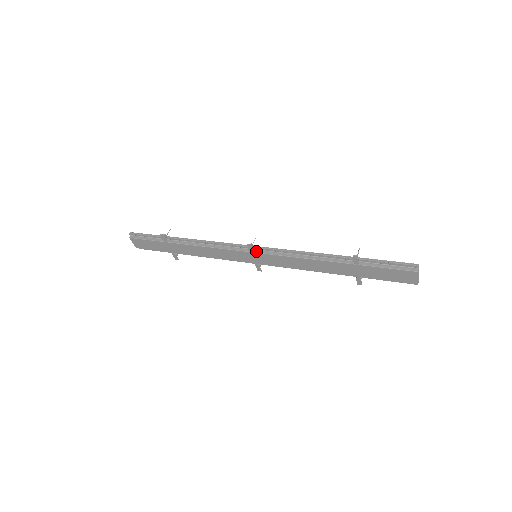
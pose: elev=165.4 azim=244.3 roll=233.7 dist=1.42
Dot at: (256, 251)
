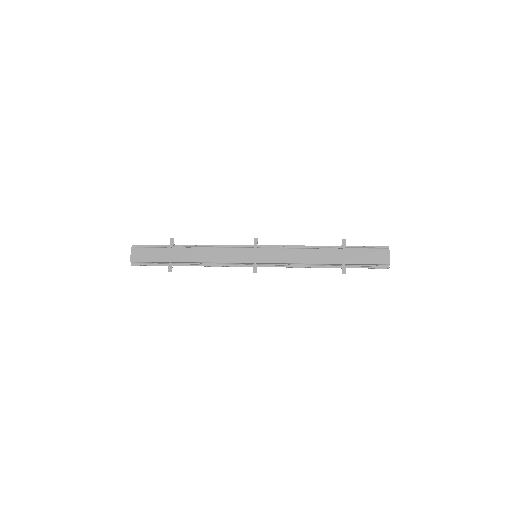
Dot at: (259, 248)
